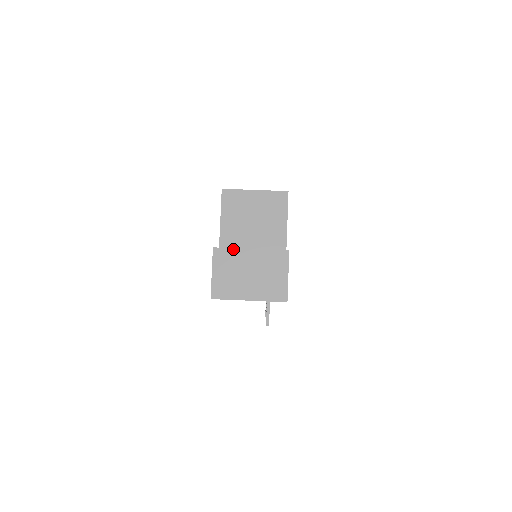
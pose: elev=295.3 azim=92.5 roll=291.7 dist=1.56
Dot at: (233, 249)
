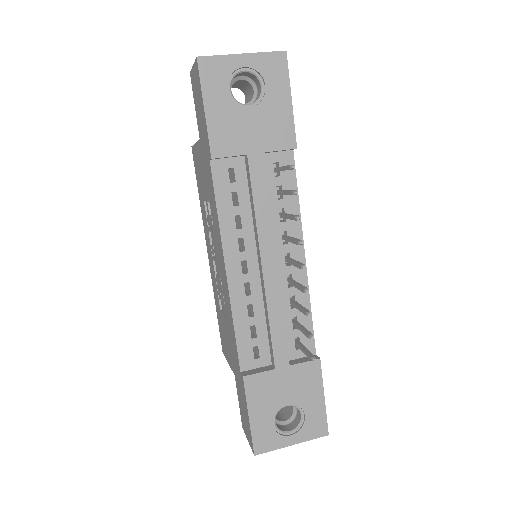
Dot at: occluded
